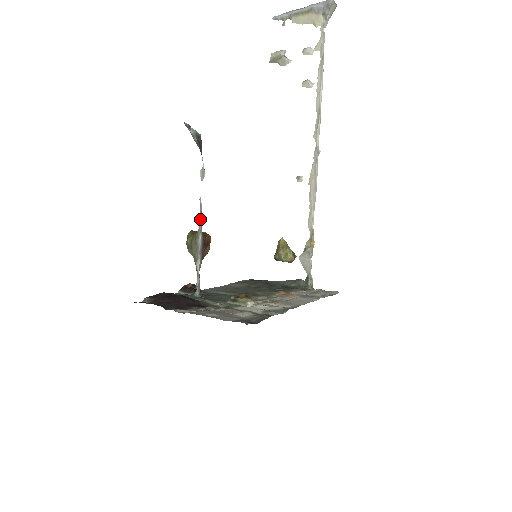
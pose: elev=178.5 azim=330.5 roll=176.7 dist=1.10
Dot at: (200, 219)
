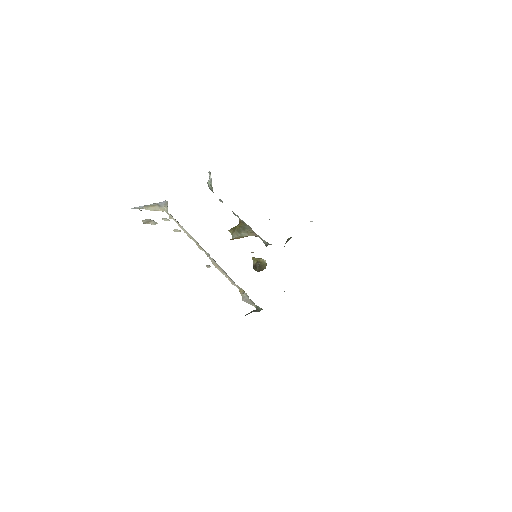
Dot at: (237, 216)
